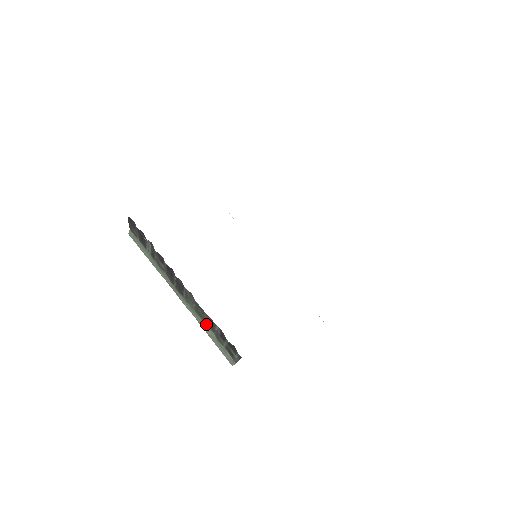
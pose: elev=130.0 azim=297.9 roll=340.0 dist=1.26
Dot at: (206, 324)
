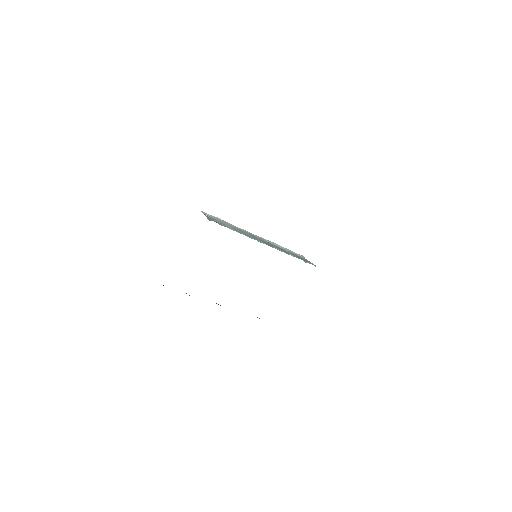
Dot at: occluded
